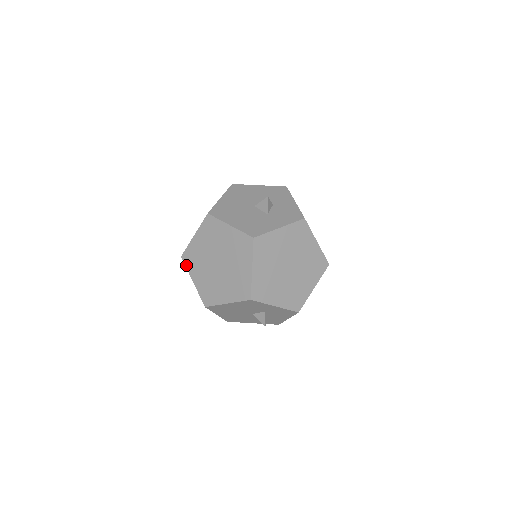
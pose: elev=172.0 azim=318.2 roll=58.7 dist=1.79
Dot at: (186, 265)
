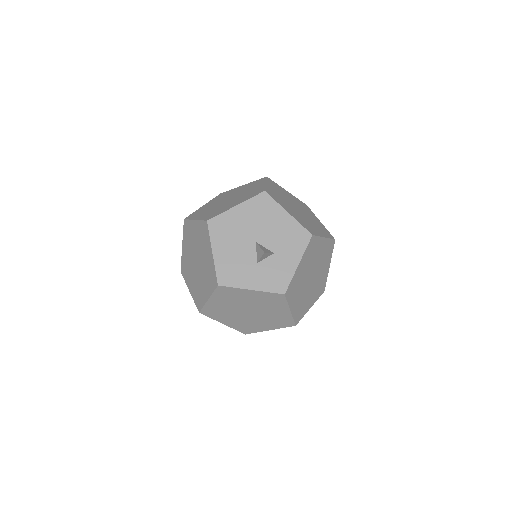
Dot at: (184, 230)
